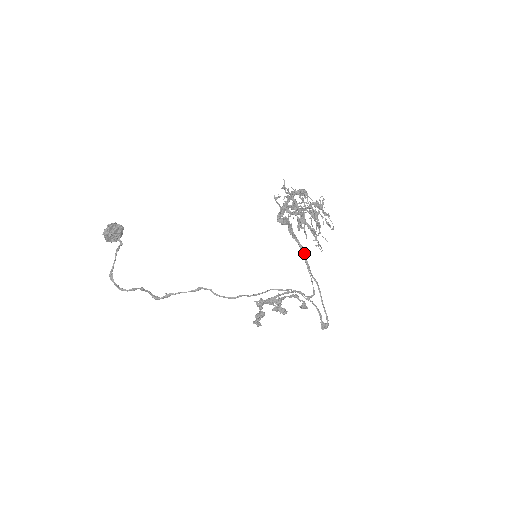
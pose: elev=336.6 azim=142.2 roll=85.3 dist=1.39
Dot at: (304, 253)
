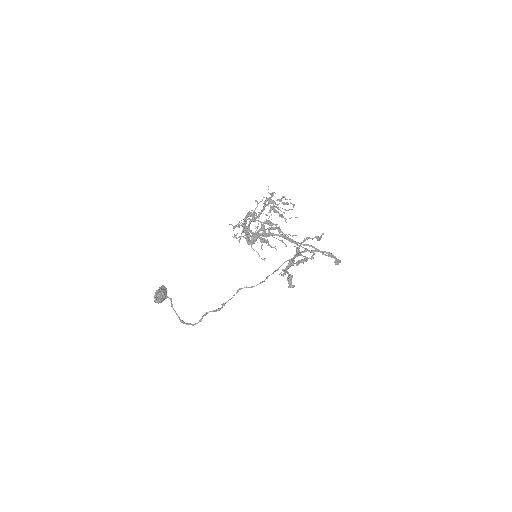
Dot at: (286, 238)
